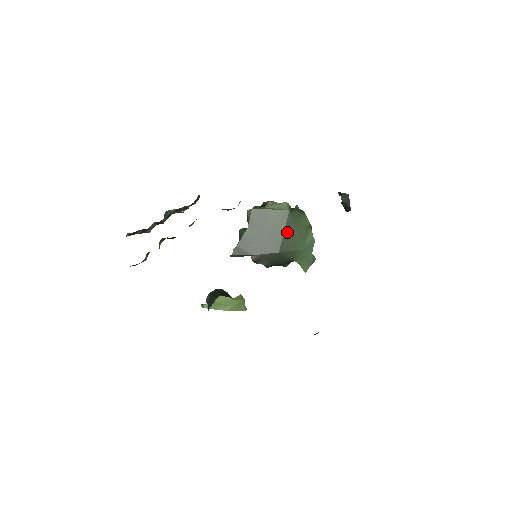
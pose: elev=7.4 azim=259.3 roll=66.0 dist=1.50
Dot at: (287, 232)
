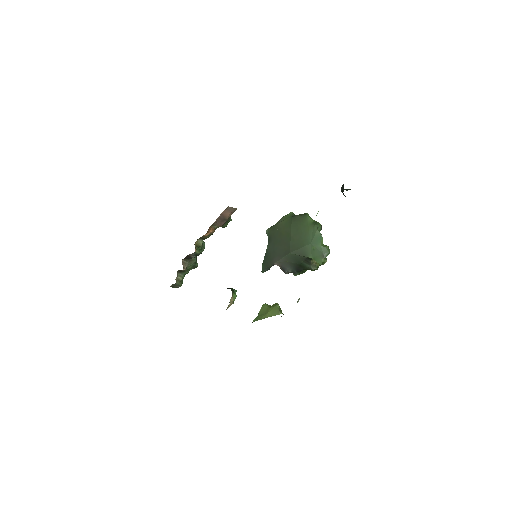
Dot at: (293, 234)
